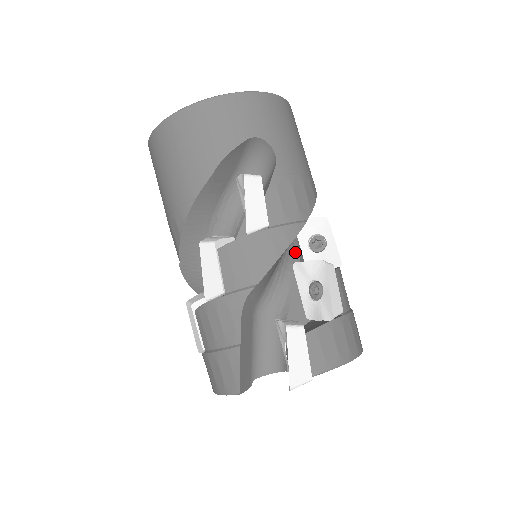
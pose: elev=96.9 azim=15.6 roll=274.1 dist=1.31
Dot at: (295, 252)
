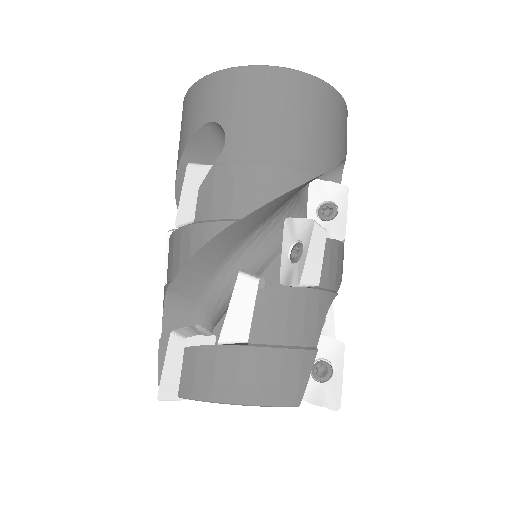
Dot at: (269, 258)
